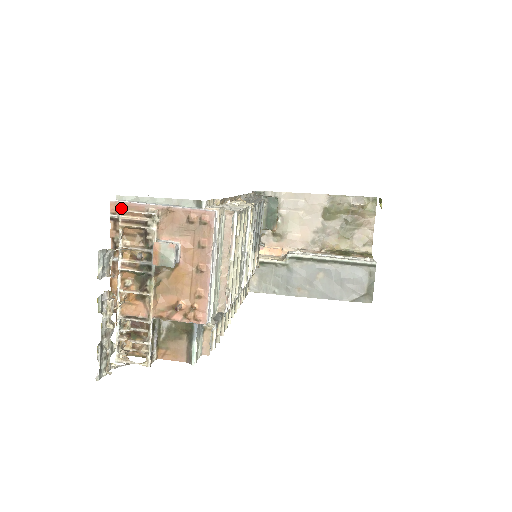
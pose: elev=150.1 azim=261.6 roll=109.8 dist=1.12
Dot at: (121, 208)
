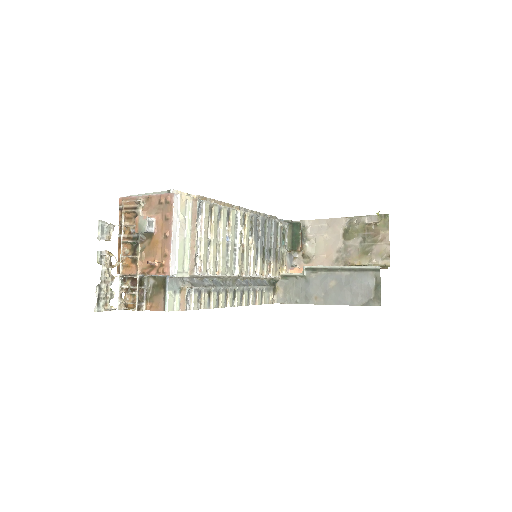
Dot at: (123, 200)
